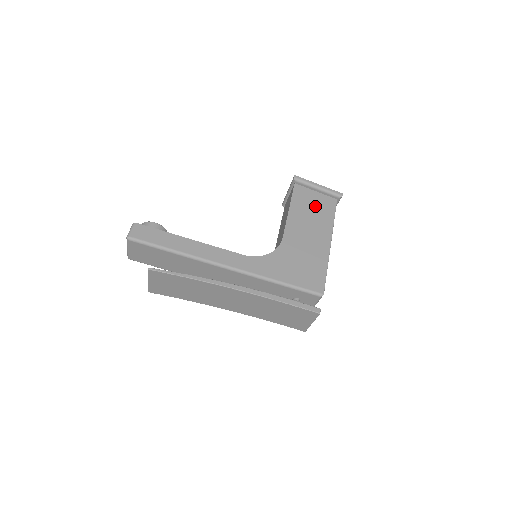
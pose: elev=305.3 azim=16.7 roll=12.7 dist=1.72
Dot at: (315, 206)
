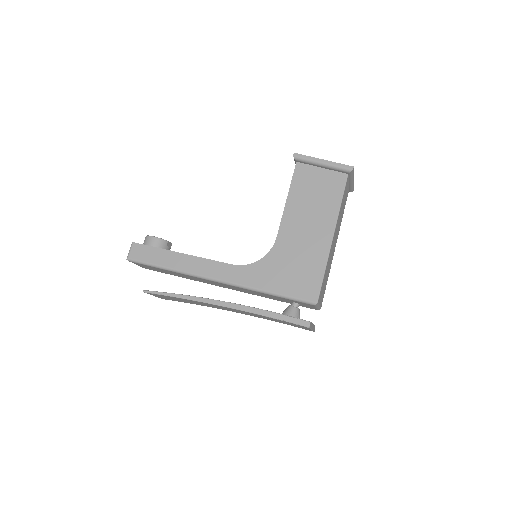
Dot at: (318, 189)
